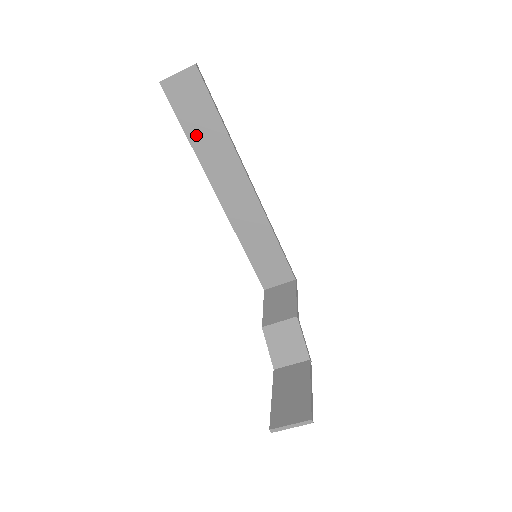
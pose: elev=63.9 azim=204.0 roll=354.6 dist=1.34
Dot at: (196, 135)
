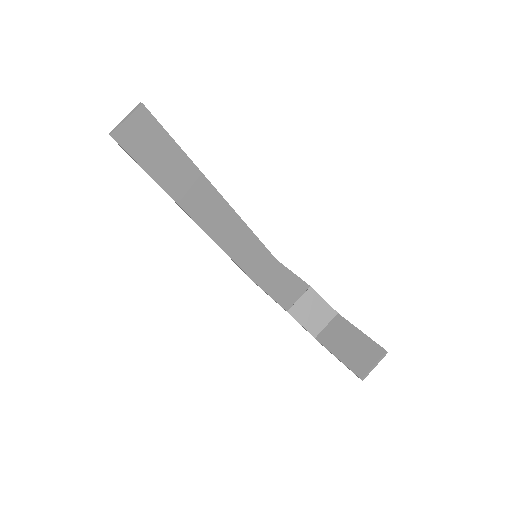
Dot at: (161, 173)
